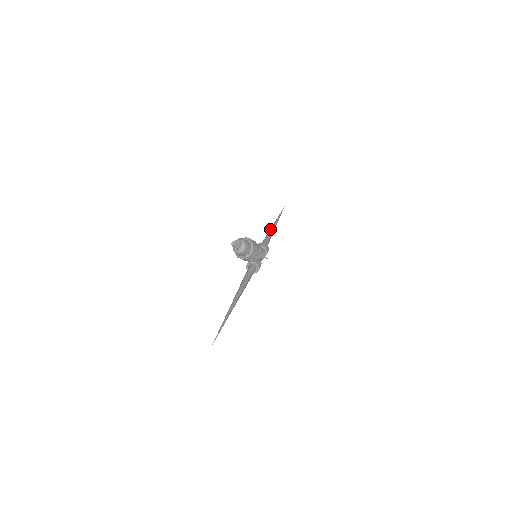
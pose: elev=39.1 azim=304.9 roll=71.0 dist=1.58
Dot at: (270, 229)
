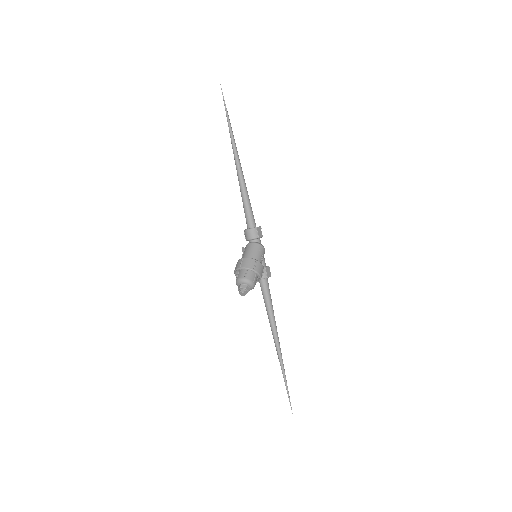
Dot at: (238, 178)
